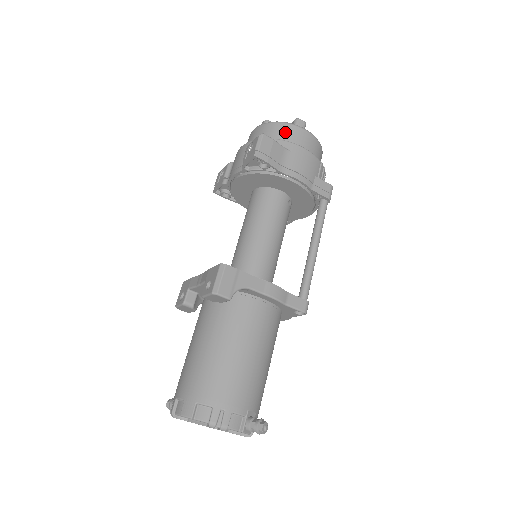
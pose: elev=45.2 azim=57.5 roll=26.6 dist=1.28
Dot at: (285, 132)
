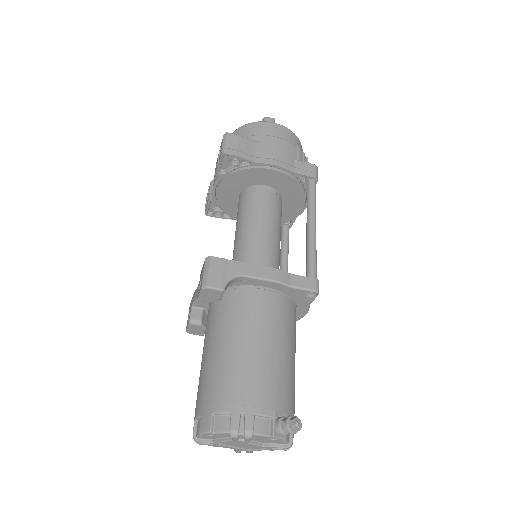
Dot at: (253, 130)
